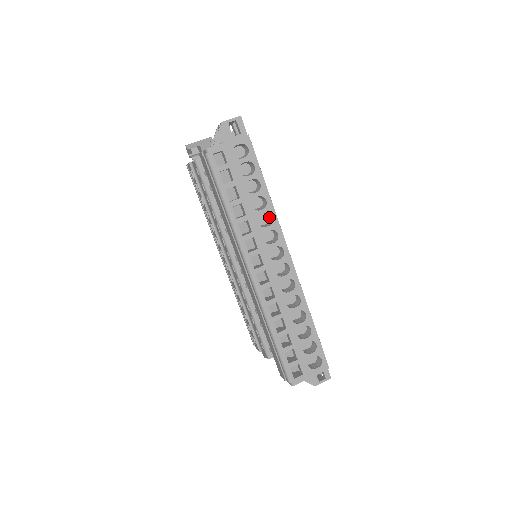
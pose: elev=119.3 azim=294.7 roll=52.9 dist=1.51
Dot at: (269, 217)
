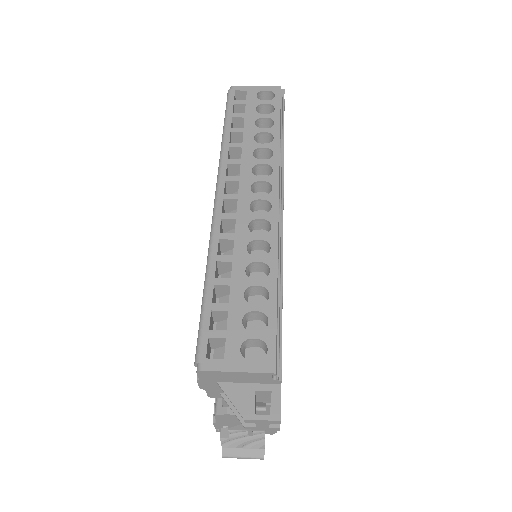
Dot at: occluded
